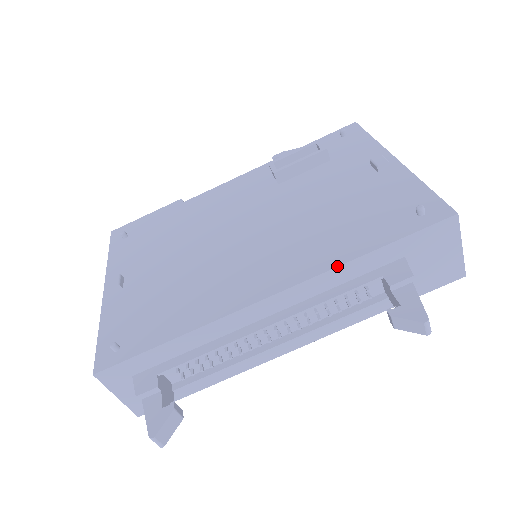
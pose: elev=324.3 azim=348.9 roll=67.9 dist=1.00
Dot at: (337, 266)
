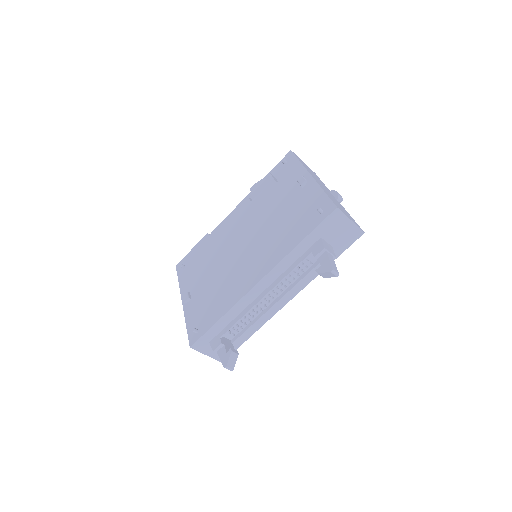
Dot at: (286, 255)
